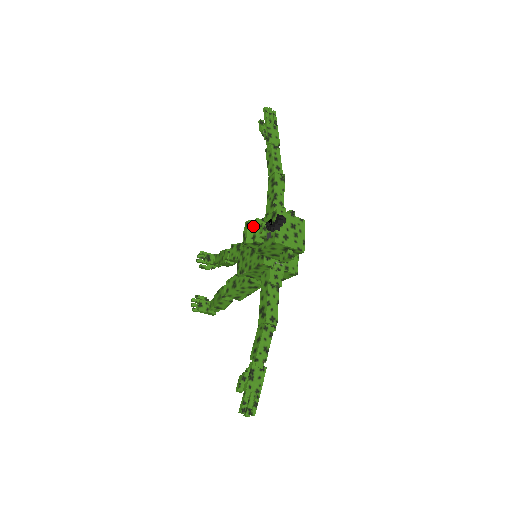
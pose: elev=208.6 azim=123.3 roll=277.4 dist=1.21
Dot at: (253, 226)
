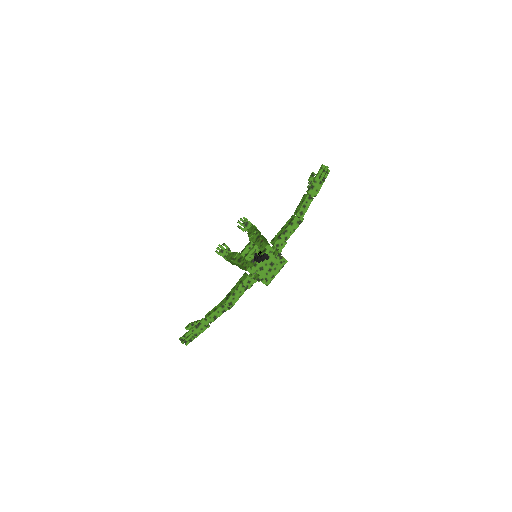
Dot at: (251, 247)
